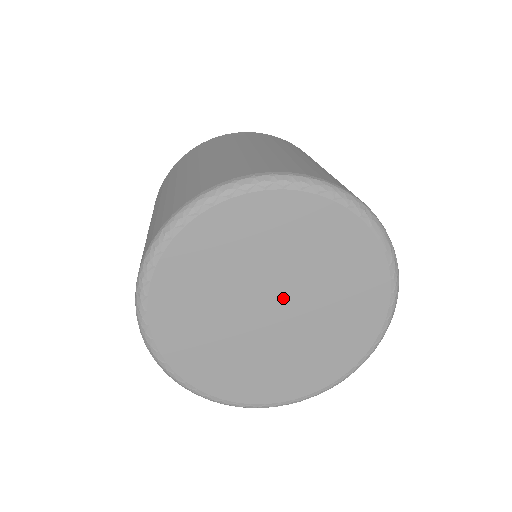
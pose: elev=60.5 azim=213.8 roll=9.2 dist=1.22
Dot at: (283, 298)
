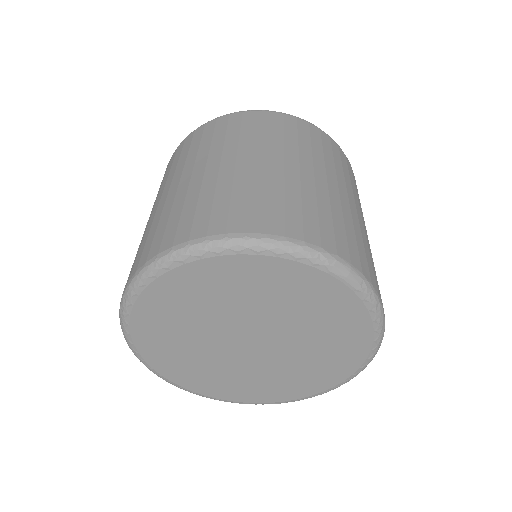
Dot at: (257, 334)
